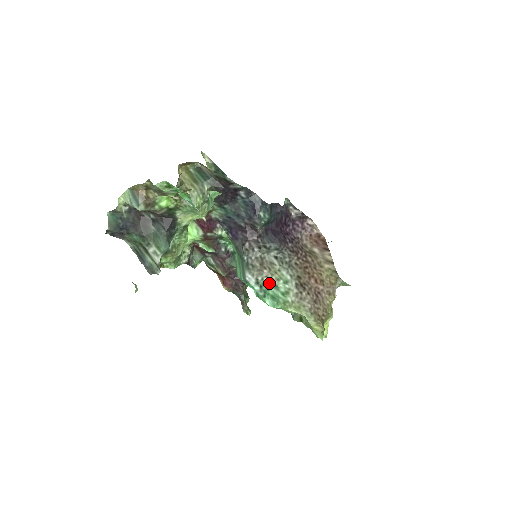
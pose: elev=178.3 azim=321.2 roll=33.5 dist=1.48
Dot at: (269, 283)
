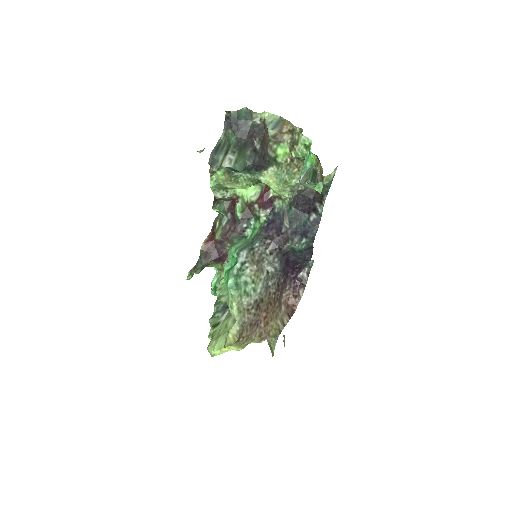
Dot at: (245, 276)
